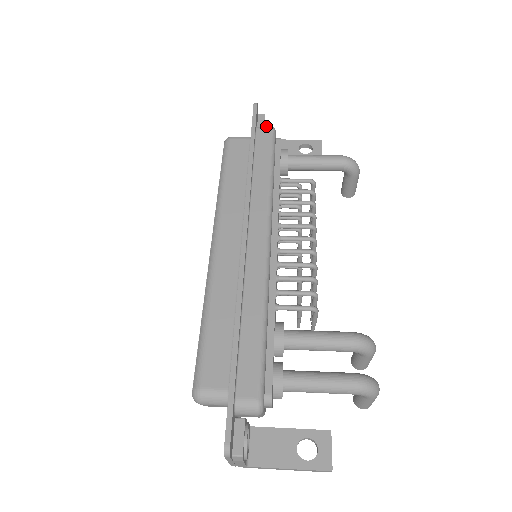
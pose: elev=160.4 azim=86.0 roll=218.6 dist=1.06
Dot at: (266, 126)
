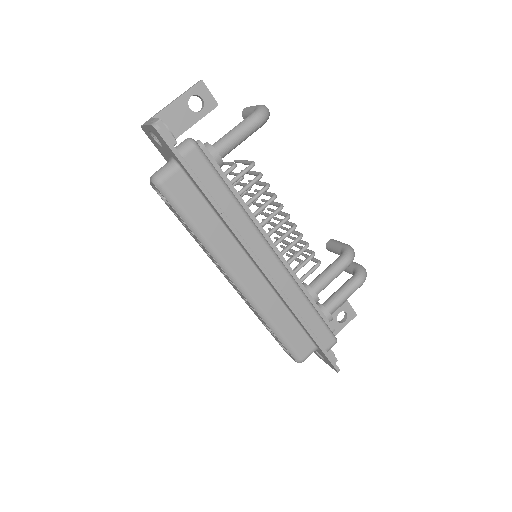
Dot at: occluded
